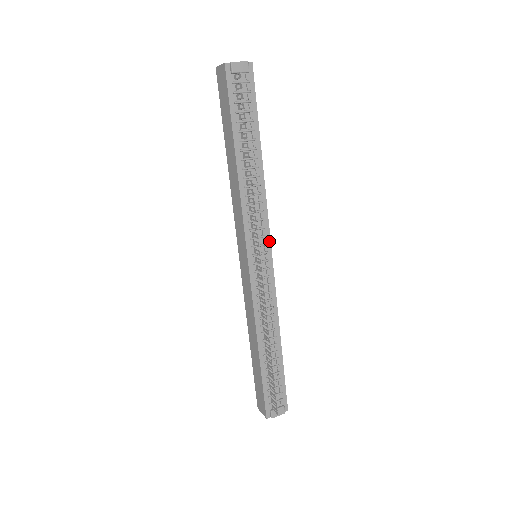
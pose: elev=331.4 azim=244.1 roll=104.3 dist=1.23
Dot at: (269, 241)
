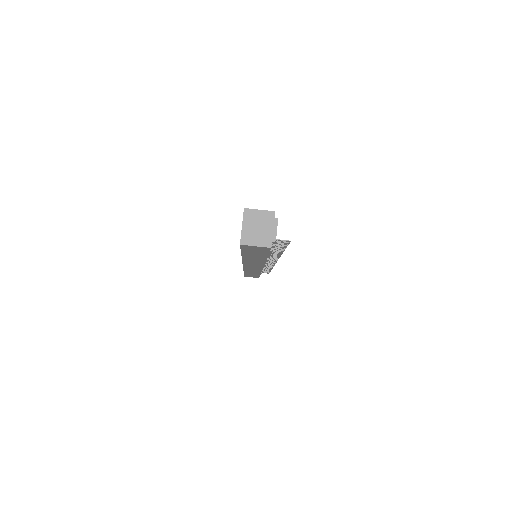
Dot at: occluded
